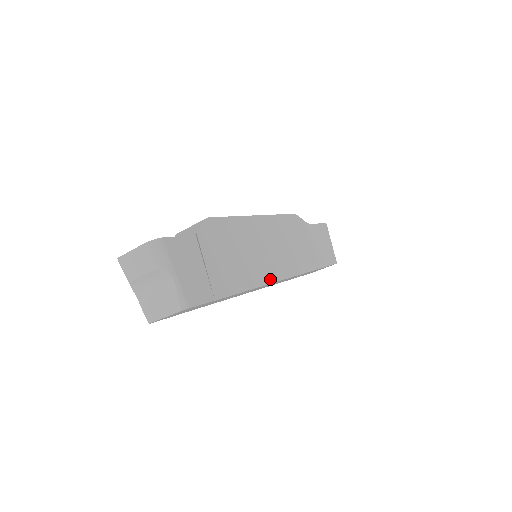
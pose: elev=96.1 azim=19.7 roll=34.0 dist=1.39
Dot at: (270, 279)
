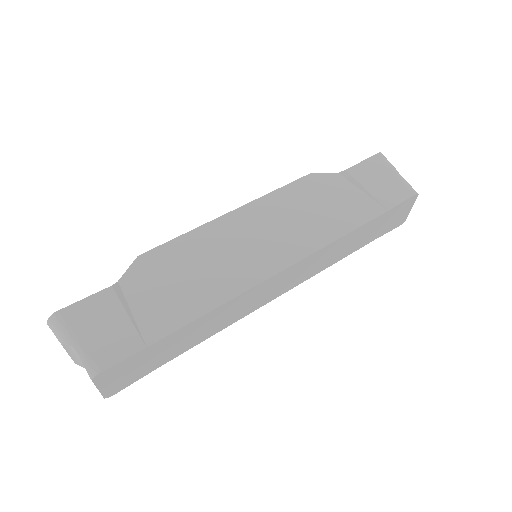
Dot at: (256, 280)
